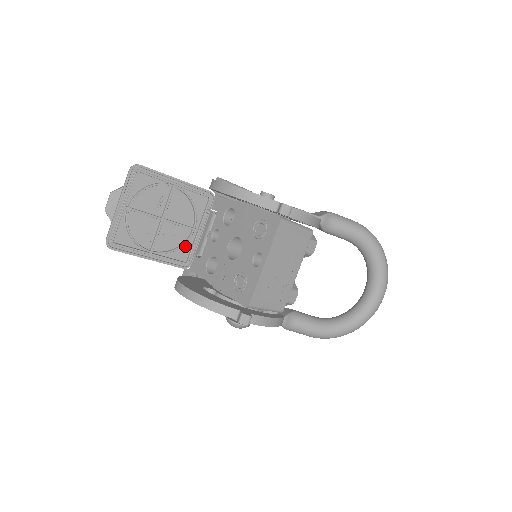
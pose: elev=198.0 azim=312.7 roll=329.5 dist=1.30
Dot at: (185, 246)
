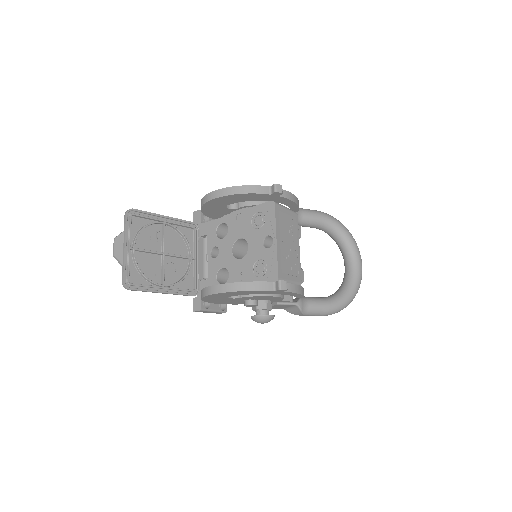
Dot at: (188, 276)
